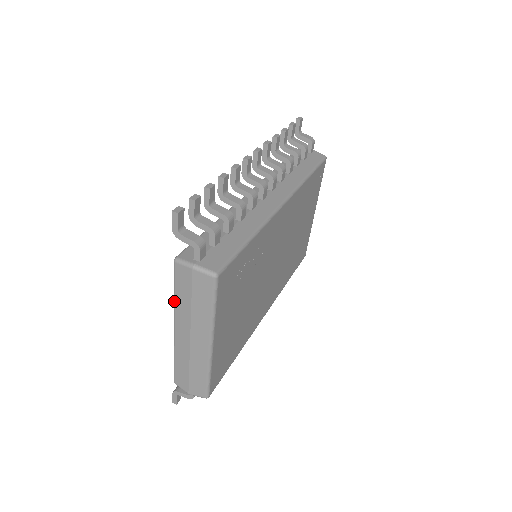
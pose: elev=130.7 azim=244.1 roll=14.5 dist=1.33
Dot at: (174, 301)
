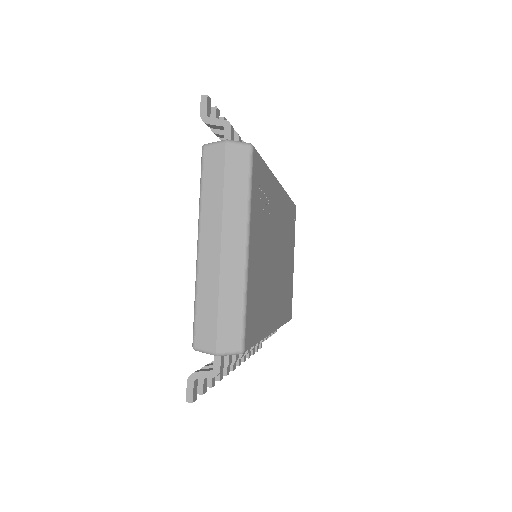
Dot at: (200, 202)
